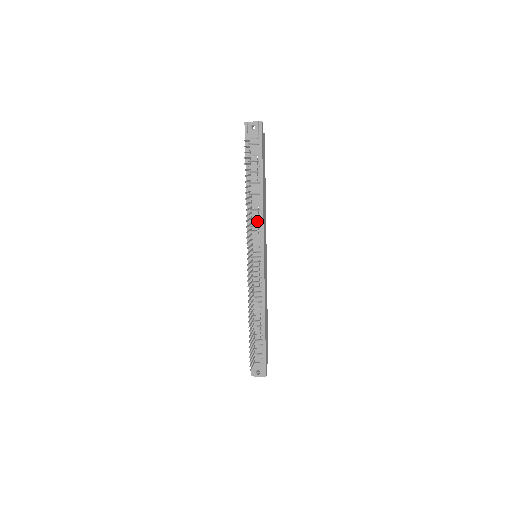
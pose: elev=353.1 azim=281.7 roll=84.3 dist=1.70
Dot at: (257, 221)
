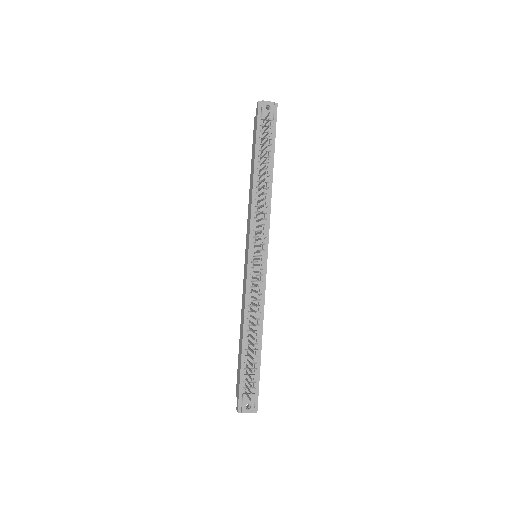
Dot at: (263, 213)
